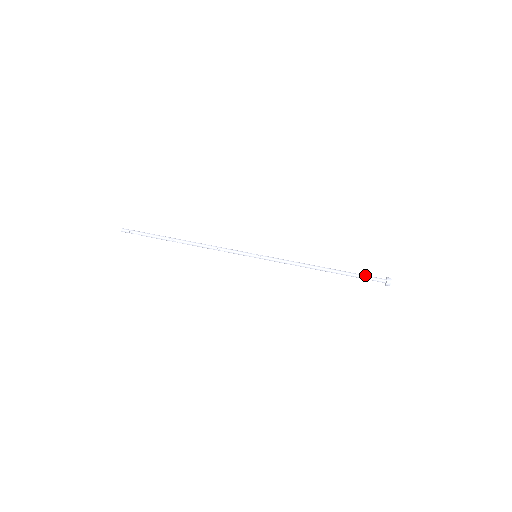
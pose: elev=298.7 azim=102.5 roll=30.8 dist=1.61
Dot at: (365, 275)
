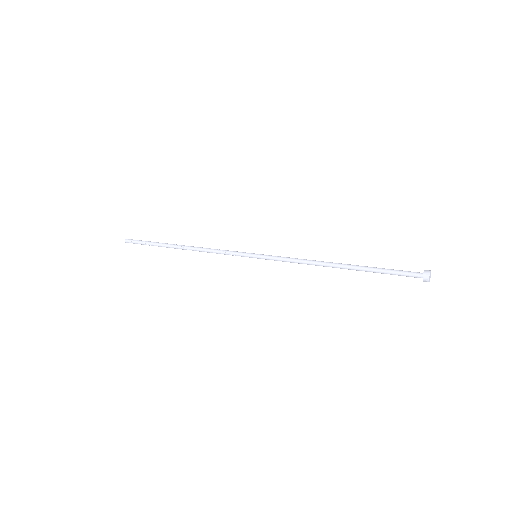
Dot at: (393, 272)
